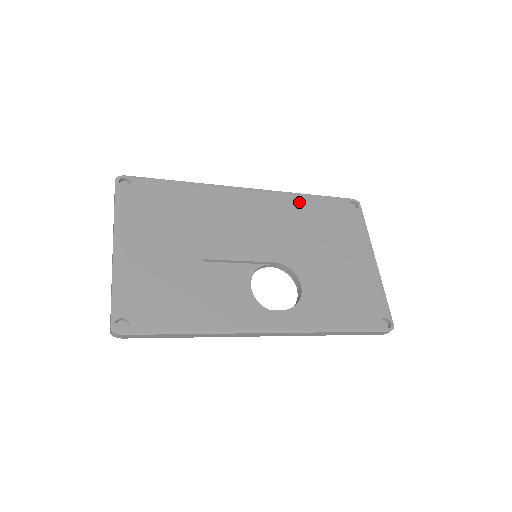
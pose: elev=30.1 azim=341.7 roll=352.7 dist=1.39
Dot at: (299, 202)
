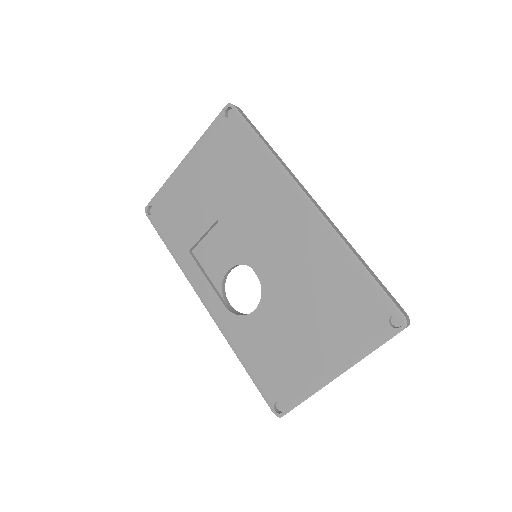
Dot at: (339, 257)
